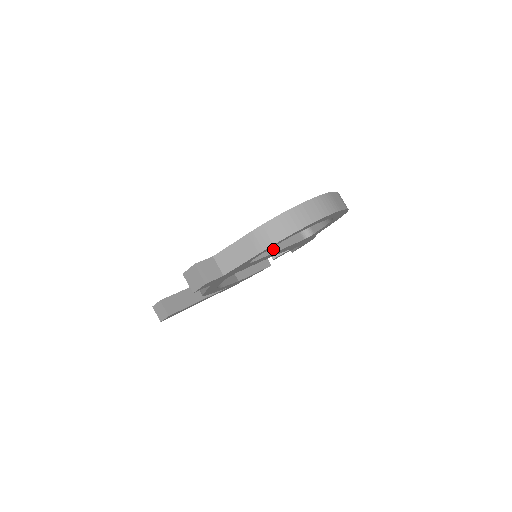
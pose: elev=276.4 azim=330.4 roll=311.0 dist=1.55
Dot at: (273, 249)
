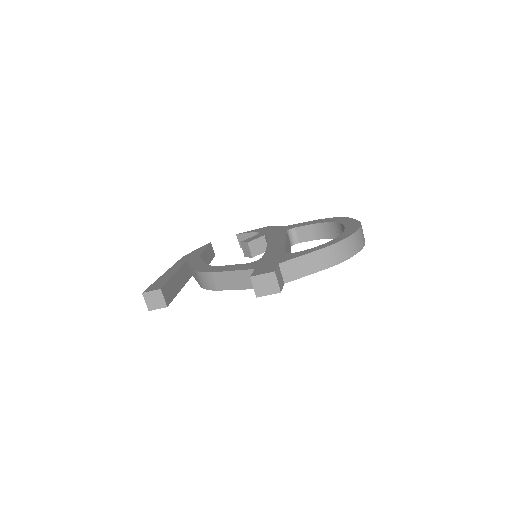
Dot at: occluded
